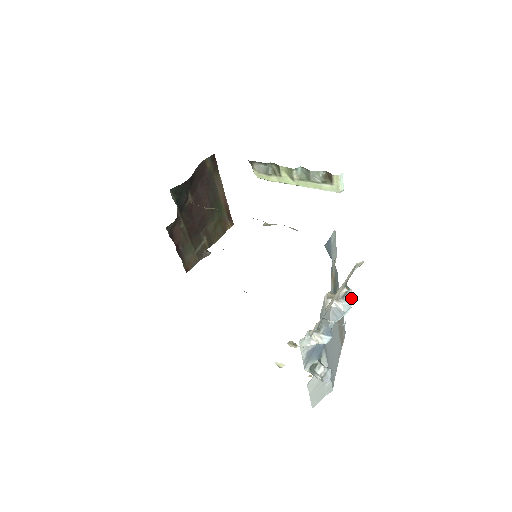
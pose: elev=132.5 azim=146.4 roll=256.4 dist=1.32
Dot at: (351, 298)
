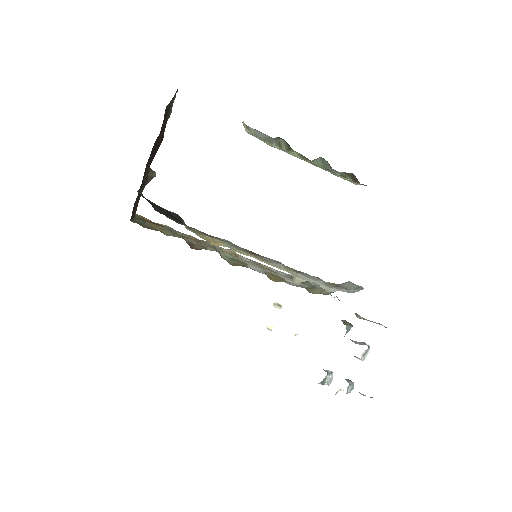
Dot at: occluded
